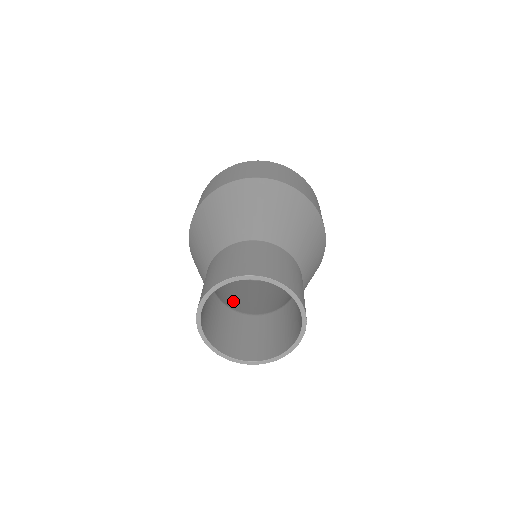
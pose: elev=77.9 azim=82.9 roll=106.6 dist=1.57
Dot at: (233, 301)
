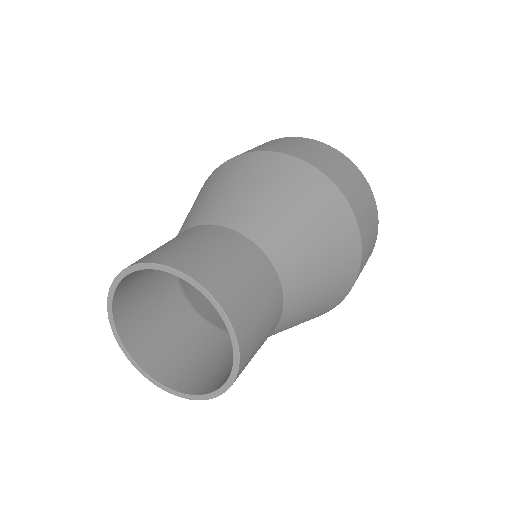
Dot at: occluded
